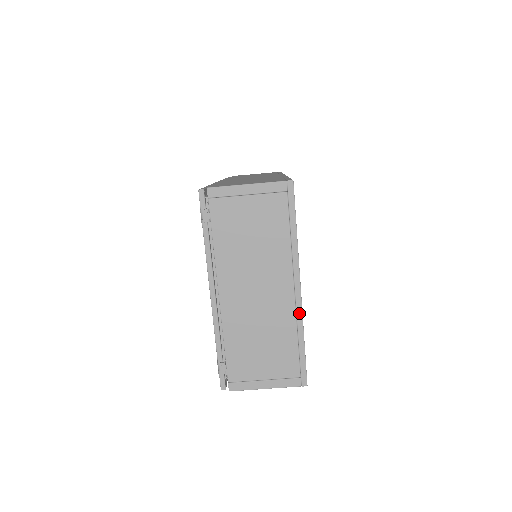
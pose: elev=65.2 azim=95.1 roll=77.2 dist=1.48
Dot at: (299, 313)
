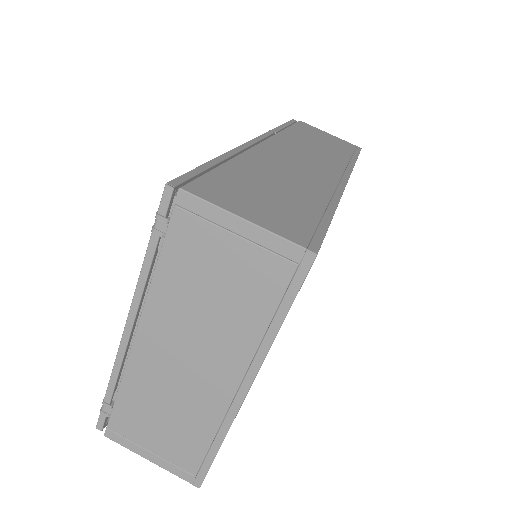
Dot at: (230, 416)
